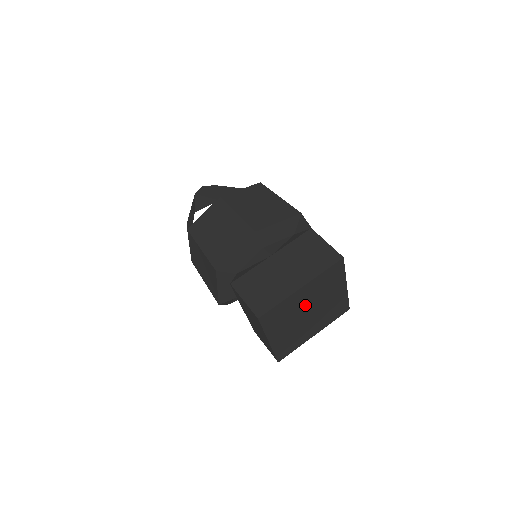
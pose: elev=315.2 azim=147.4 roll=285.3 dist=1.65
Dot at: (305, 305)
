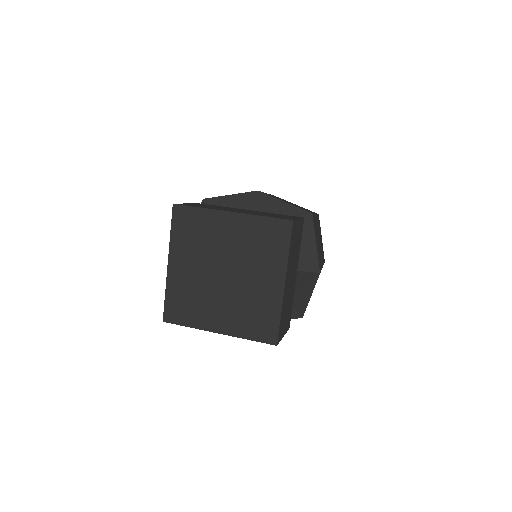
Dot at: (225, 251)
